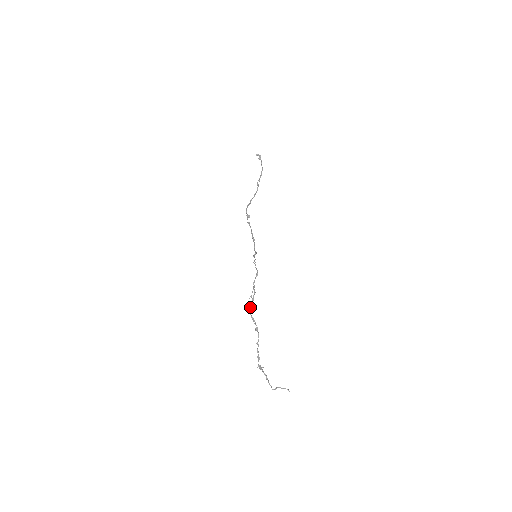
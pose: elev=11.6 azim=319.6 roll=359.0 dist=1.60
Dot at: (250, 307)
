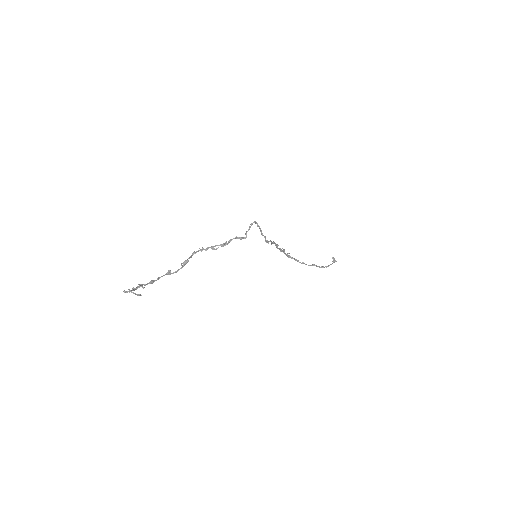
Dot at: (203, 249)
